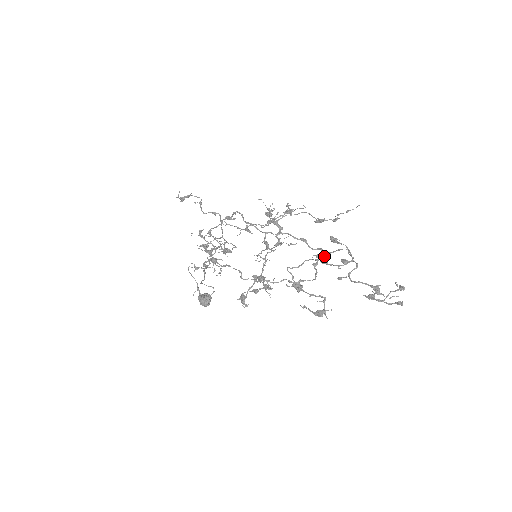
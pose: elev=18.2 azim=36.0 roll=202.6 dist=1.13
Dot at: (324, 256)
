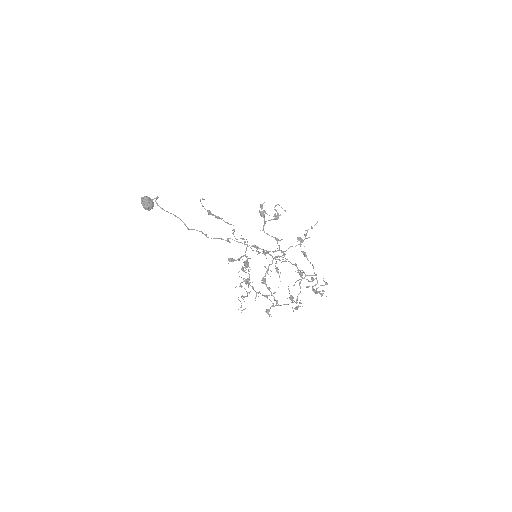
Dot at: (302, 272)
